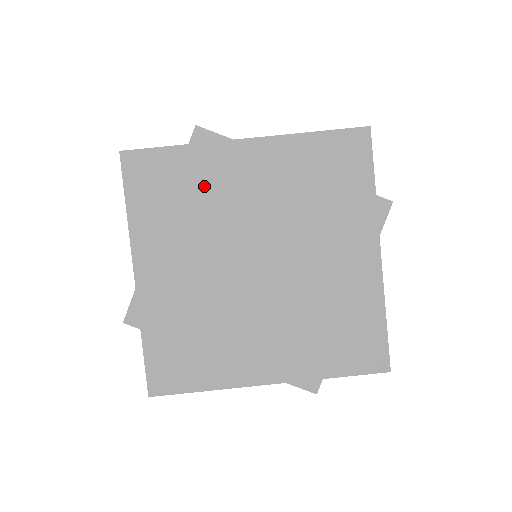
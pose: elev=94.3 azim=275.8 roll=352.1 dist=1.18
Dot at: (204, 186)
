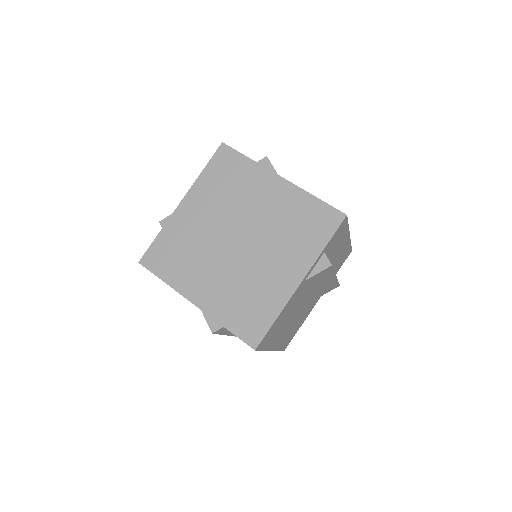
Dot at: (245, 185)
